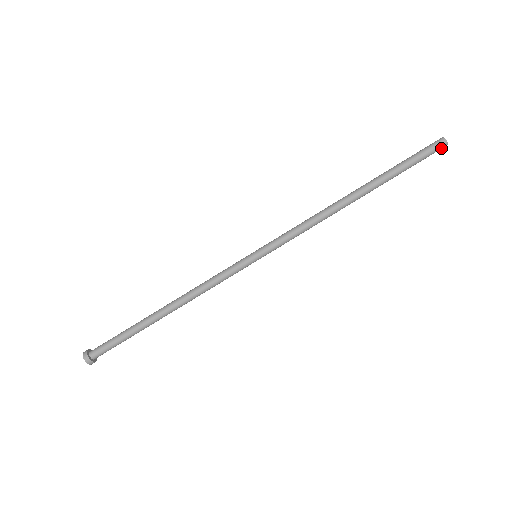
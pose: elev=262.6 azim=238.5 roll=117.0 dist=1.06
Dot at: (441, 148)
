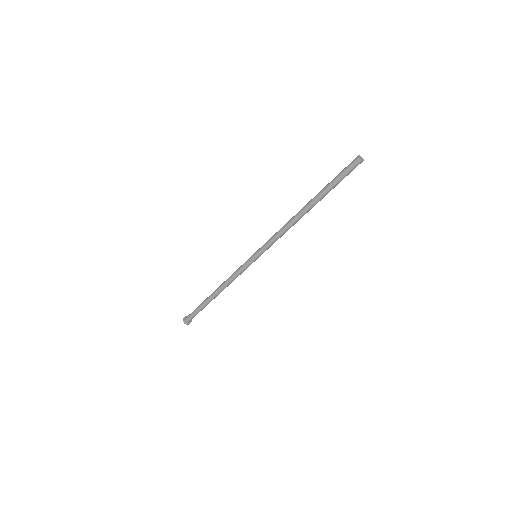
Dot at: occluded
